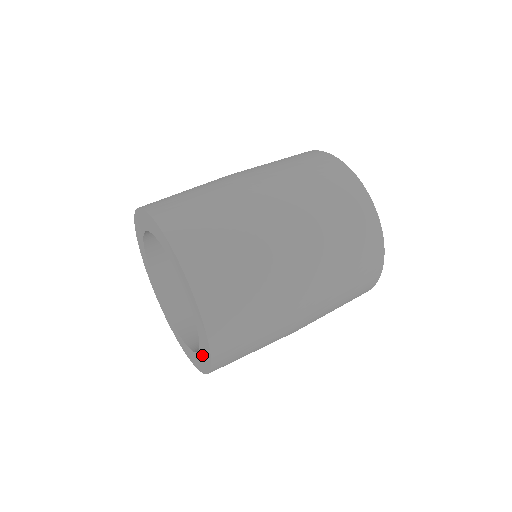
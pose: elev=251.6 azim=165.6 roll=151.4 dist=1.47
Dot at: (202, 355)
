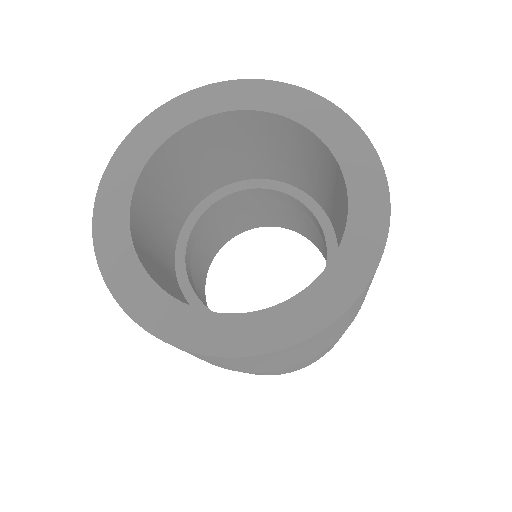
Dot at: (353, 244)
